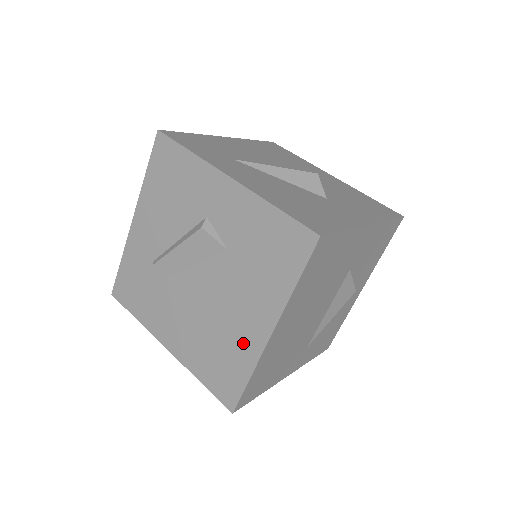
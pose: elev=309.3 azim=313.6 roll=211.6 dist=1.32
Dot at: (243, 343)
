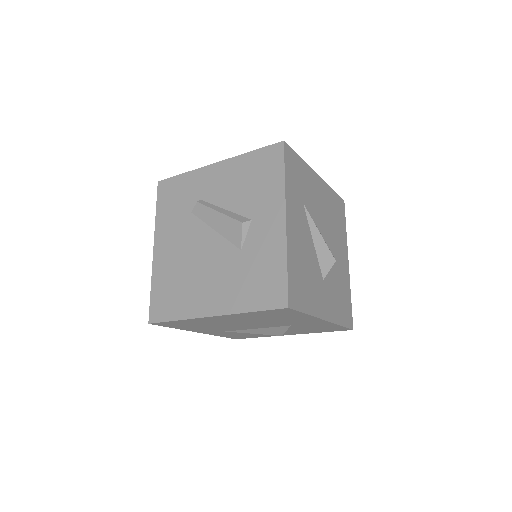
Dot at: (194, 301)
